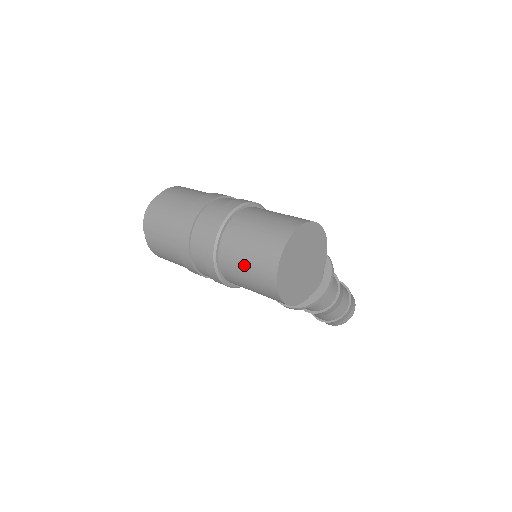
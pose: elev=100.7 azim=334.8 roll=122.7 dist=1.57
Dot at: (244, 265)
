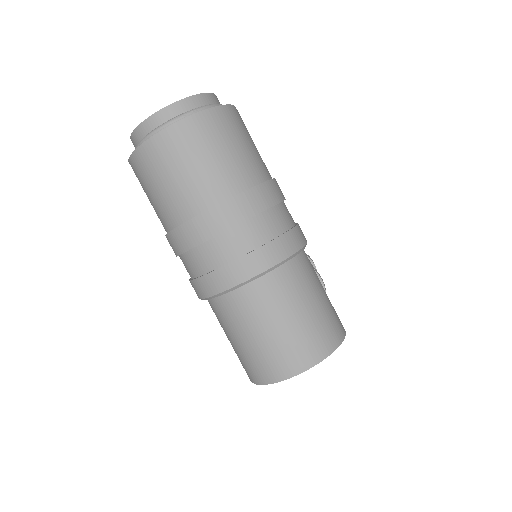
Dot at: (237, 338)
